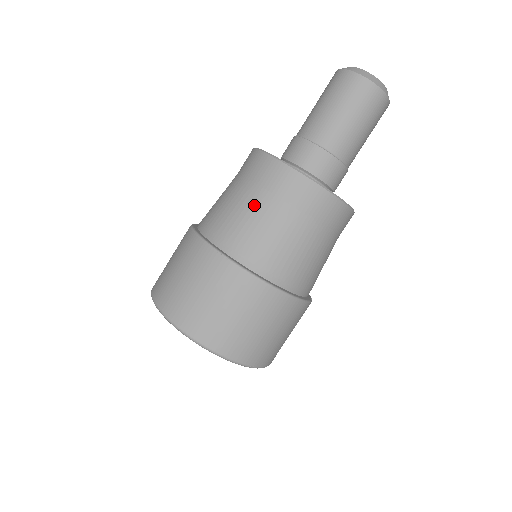
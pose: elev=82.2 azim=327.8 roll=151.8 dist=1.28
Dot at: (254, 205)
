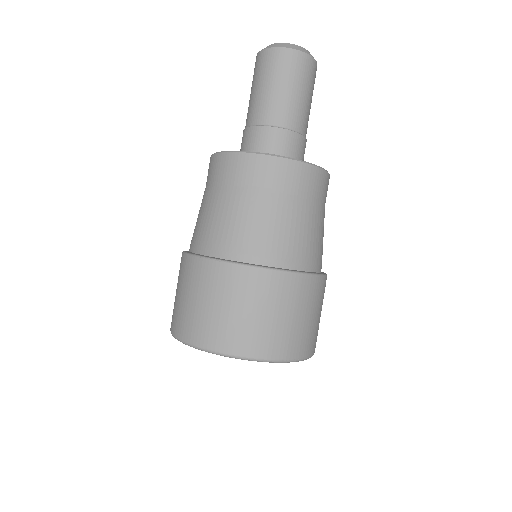
Dot at: (226, 202)
